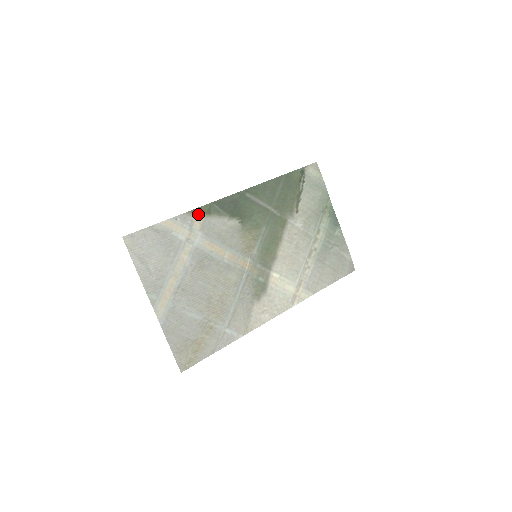
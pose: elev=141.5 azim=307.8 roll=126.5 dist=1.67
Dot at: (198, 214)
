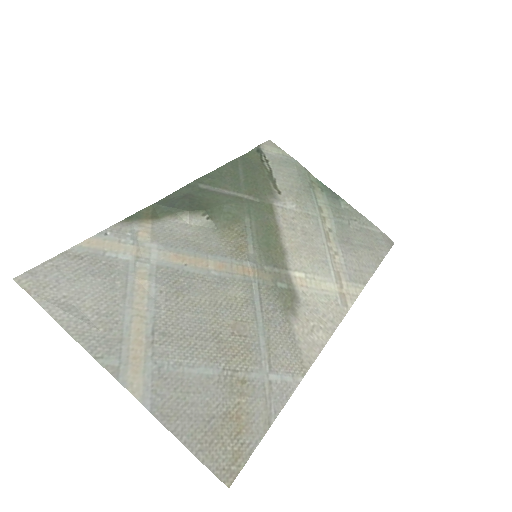
Dot at: (139, 221)
